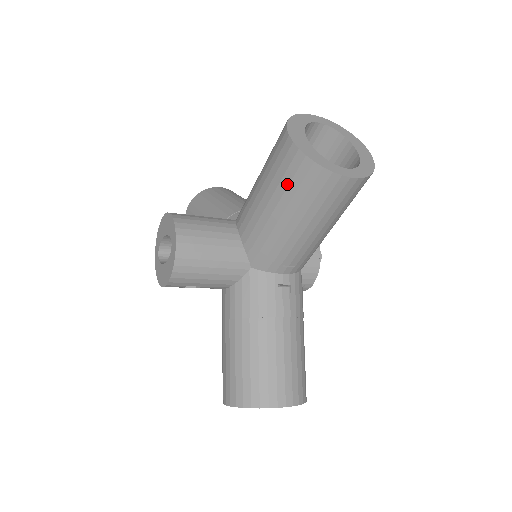
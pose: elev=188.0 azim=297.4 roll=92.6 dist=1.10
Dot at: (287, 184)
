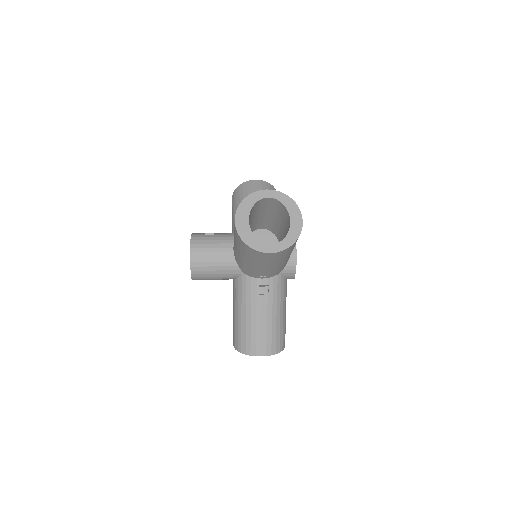
Dot at: (240, 246)
